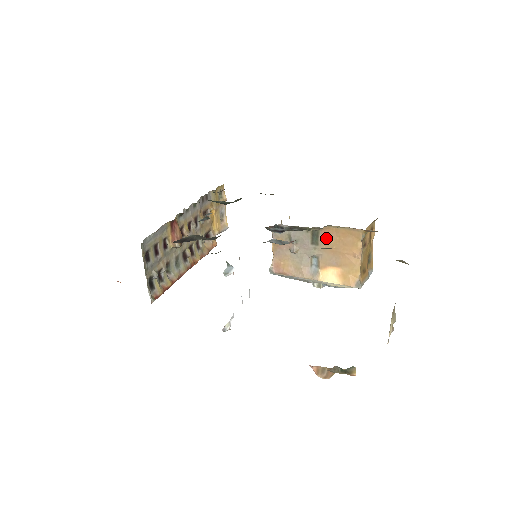
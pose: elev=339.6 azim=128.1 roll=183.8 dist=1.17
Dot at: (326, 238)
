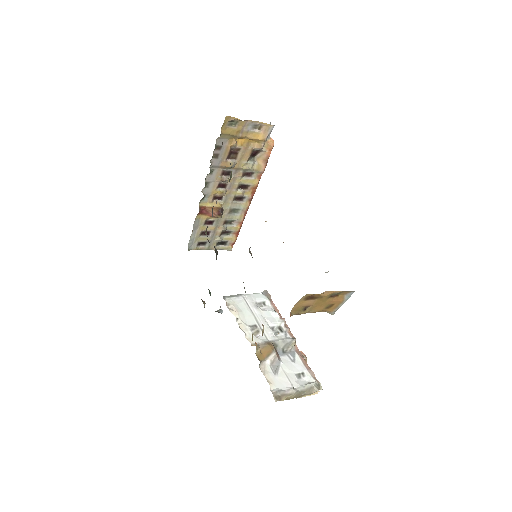
Dot at: occluded
